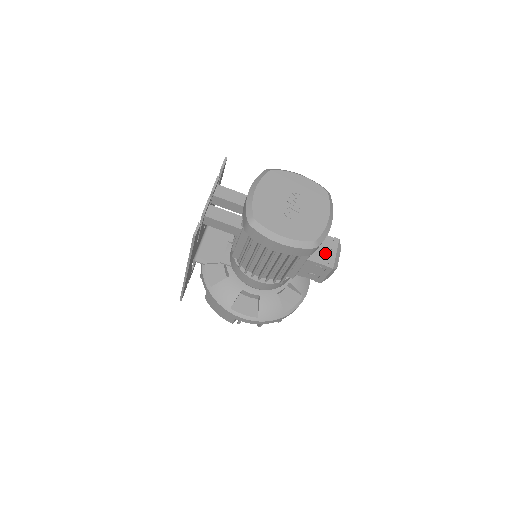
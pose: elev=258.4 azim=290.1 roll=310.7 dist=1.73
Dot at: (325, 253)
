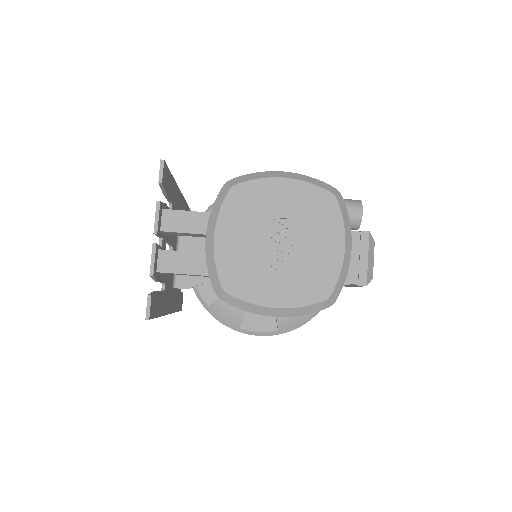
Dot at: (351, 263)
